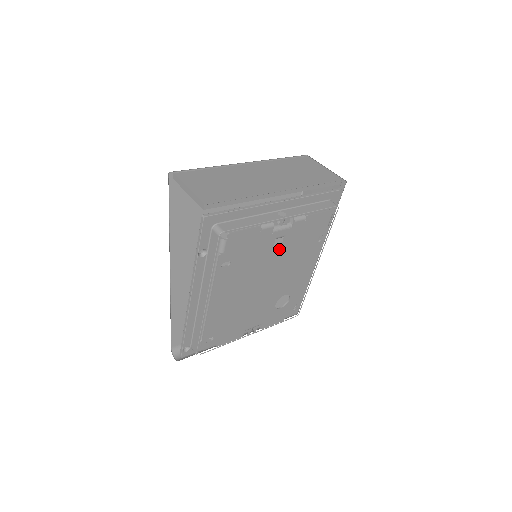
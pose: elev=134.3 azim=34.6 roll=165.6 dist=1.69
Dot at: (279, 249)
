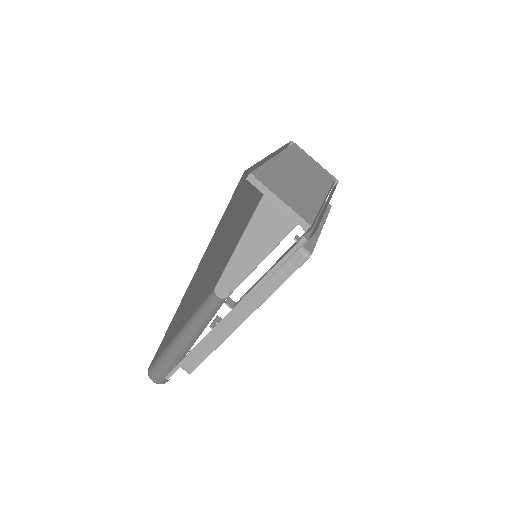
Dot at: (238, 236)
